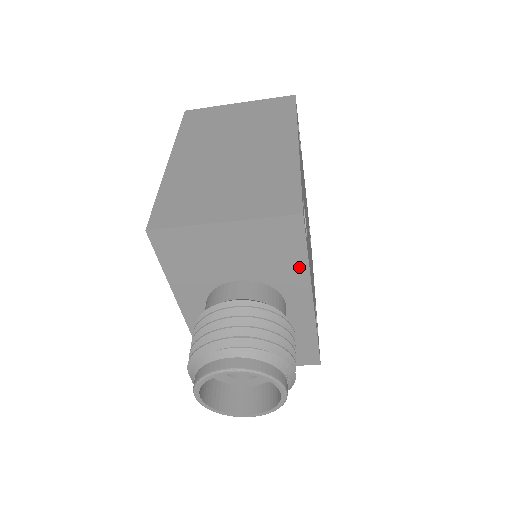
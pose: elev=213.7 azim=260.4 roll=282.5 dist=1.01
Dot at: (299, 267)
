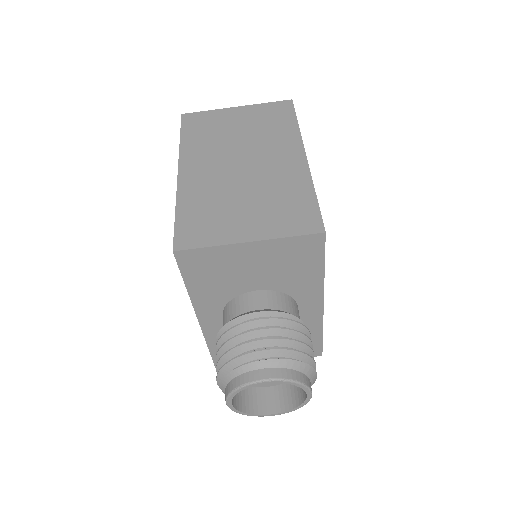
Dot at: (315, 277)
